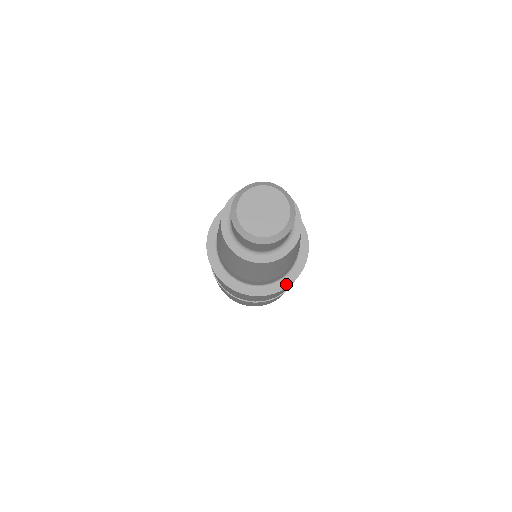
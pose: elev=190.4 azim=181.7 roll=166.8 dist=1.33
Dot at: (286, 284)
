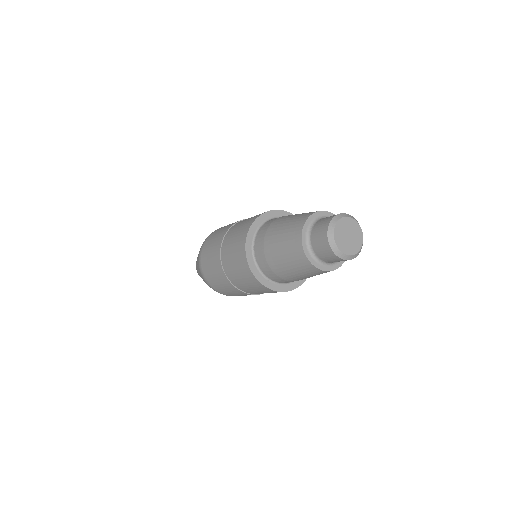
Dot at: occluded
